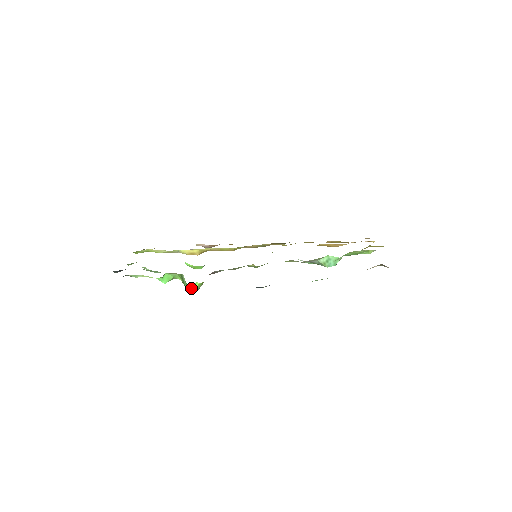
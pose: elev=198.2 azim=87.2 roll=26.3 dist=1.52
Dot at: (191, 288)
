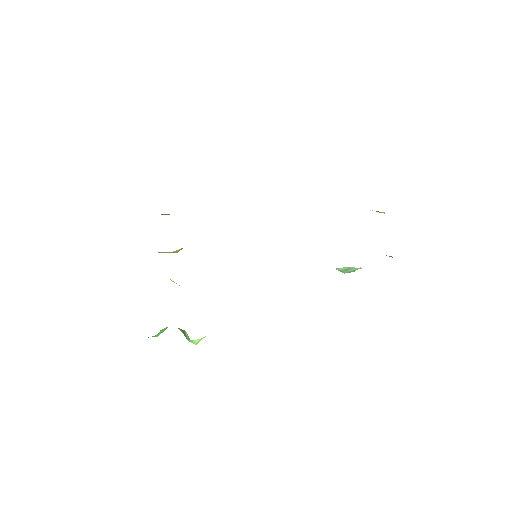
Dot at: (195, 341)
